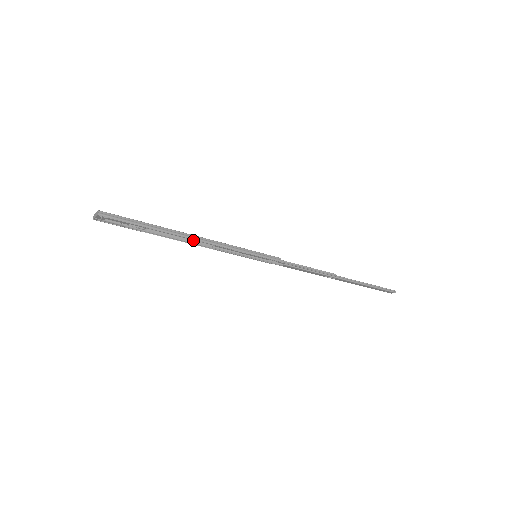
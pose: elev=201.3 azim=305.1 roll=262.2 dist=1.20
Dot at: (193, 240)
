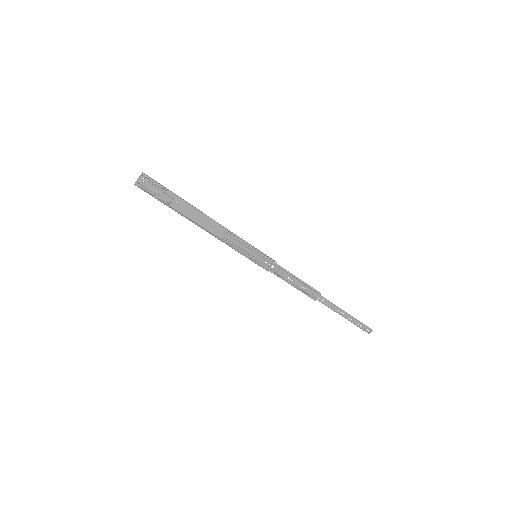
Dot at: (206, 230)
